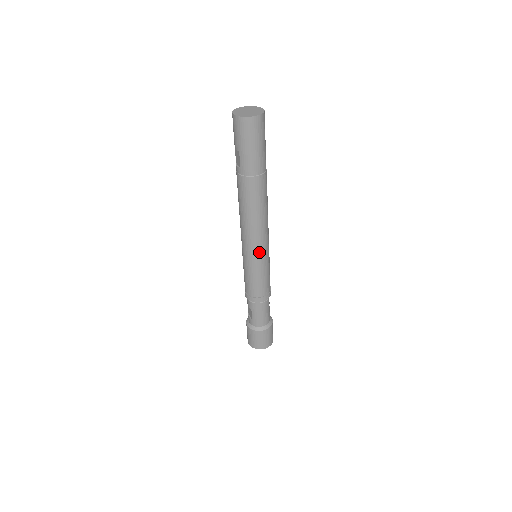
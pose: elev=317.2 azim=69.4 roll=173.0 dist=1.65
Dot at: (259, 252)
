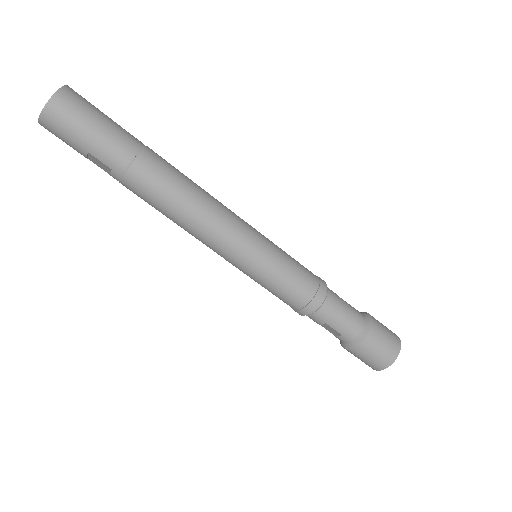
Dot at: (246, 243)
